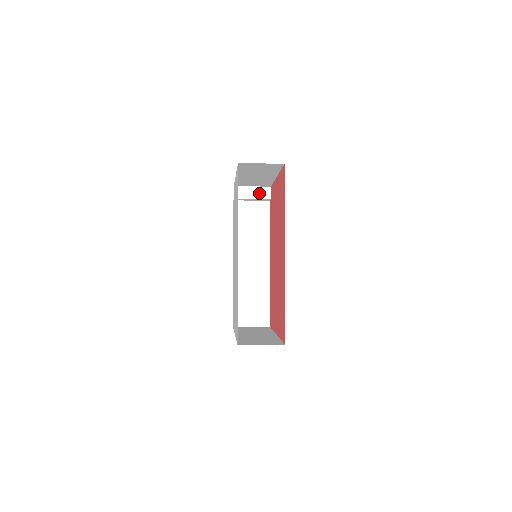
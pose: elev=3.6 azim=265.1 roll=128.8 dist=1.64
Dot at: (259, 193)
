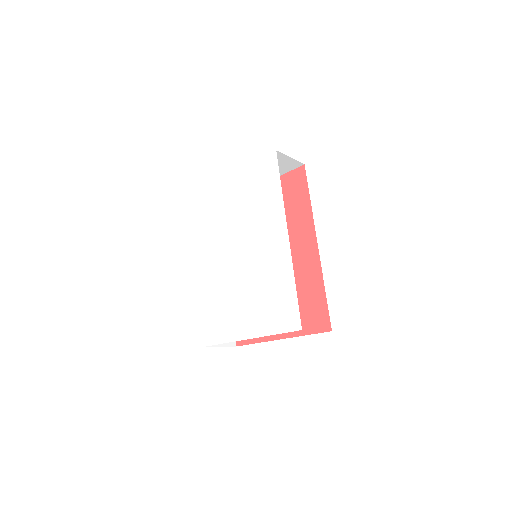
Dot at: occluded
